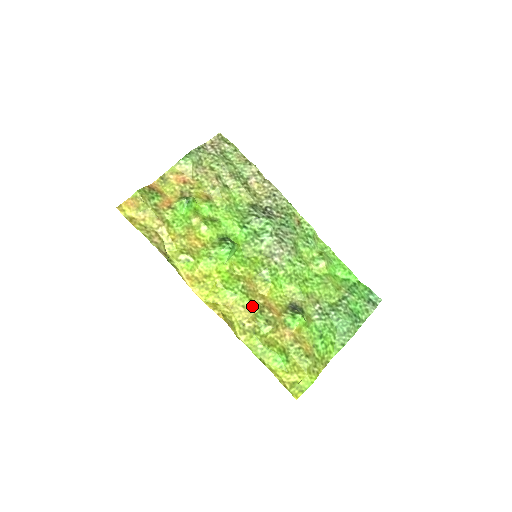
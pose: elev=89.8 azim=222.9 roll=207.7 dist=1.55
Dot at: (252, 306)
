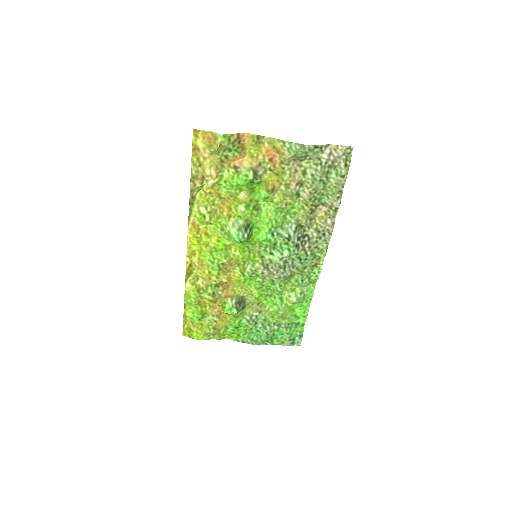
Dot at: (215, 278)
